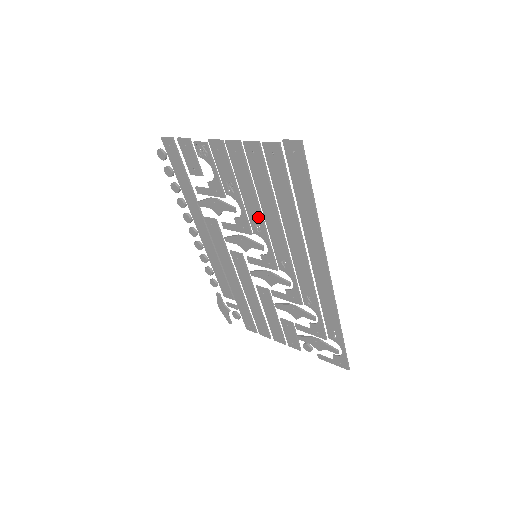
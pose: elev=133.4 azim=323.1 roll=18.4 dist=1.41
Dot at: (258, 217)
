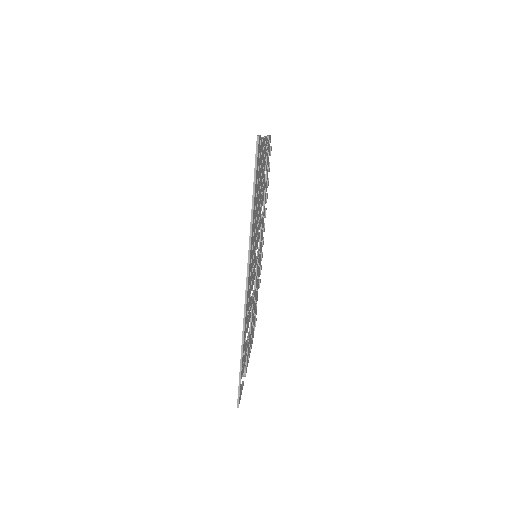
Dot at: occluded
